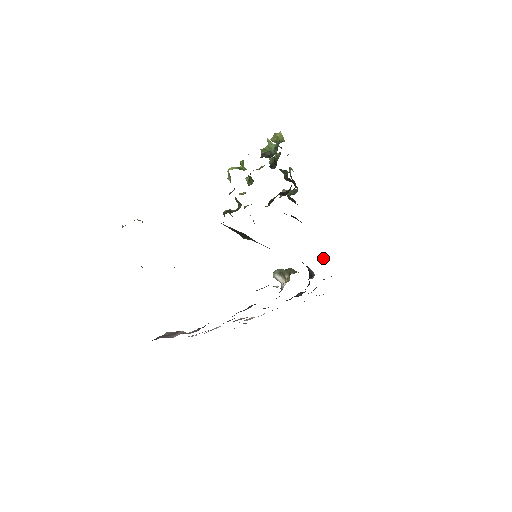
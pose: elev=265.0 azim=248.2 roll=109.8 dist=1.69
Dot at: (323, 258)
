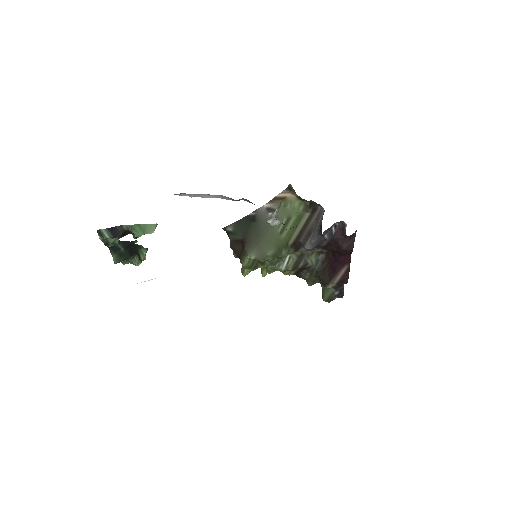
Dot at: (344, 229)
